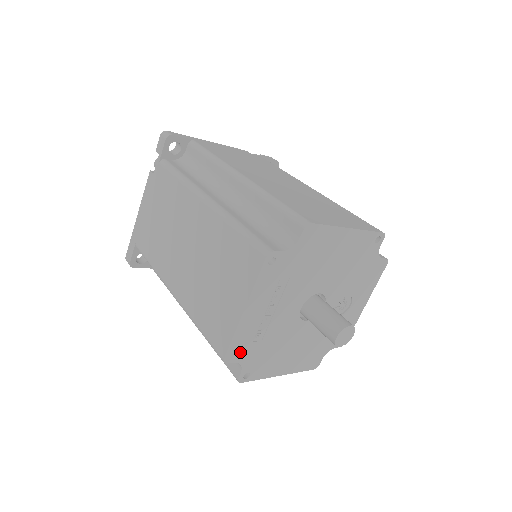
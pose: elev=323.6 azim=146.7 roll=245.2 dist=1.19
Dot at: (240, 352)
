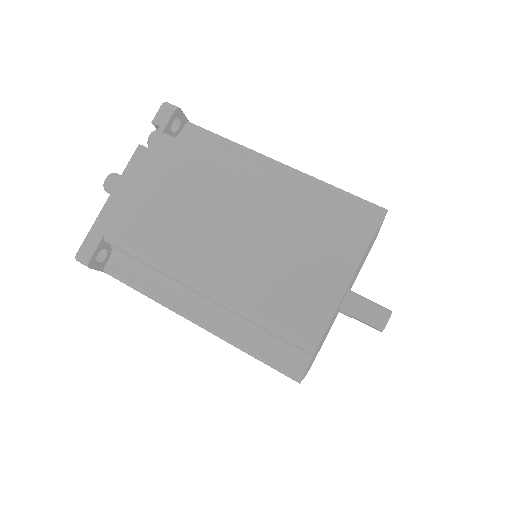
Dot at: occluded
